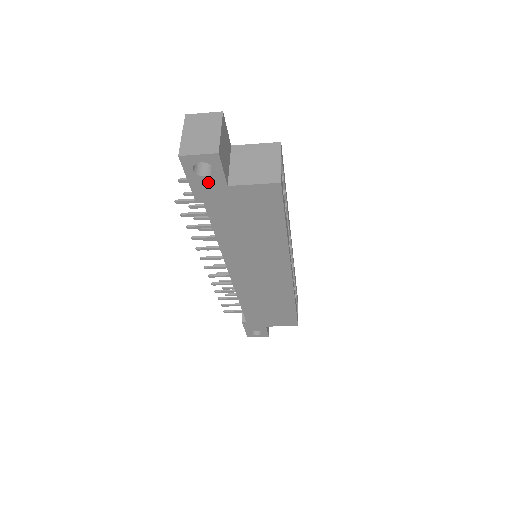
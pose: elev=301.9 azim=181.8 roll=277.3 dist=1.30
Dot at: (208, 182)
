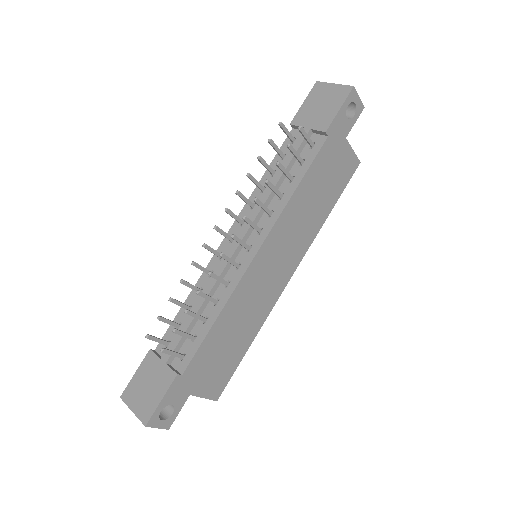
Dot at: (343, 124)
